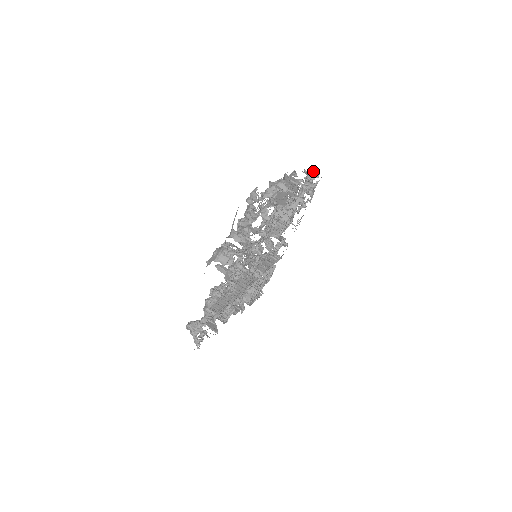
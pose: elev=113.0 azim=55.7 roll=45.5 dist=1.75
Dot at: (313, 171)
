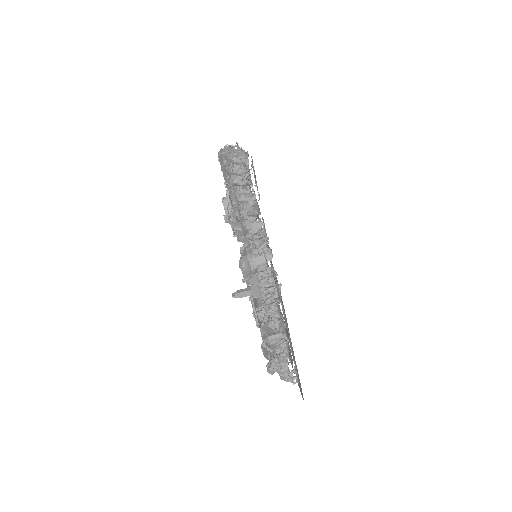
Dot at: occluded
